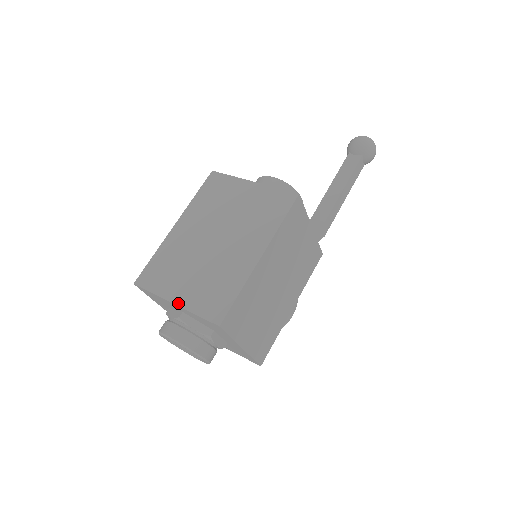
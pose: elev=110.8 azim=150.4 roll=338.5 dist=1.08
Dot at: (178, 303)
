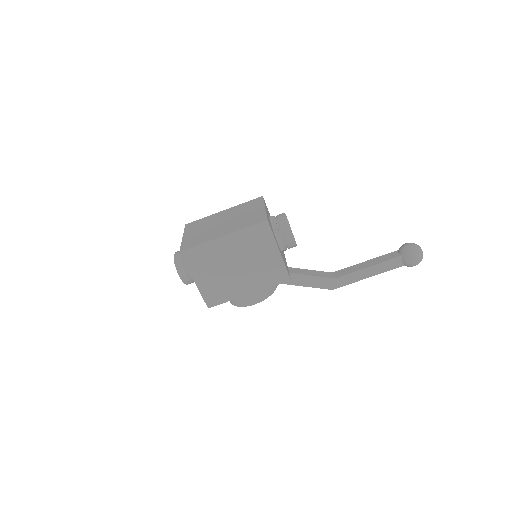
Dot at: (183, 238)
